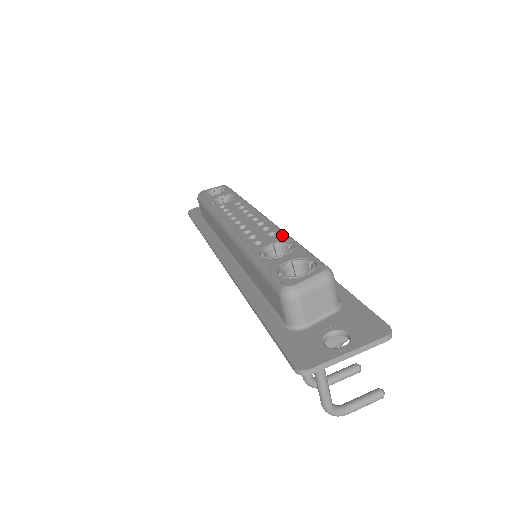
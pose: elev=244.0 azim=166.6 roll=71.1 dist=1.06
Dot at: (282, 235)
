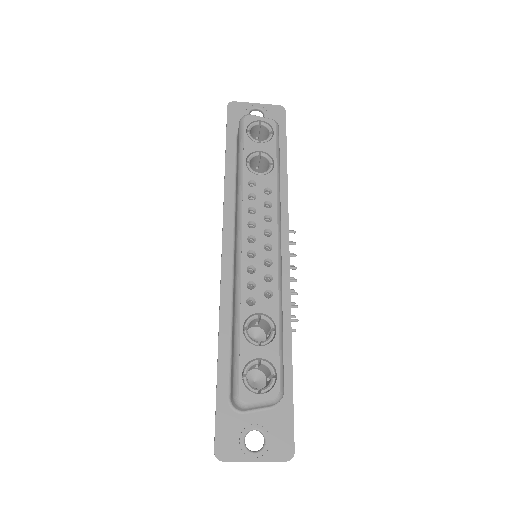
Dot at: (275, 305)
